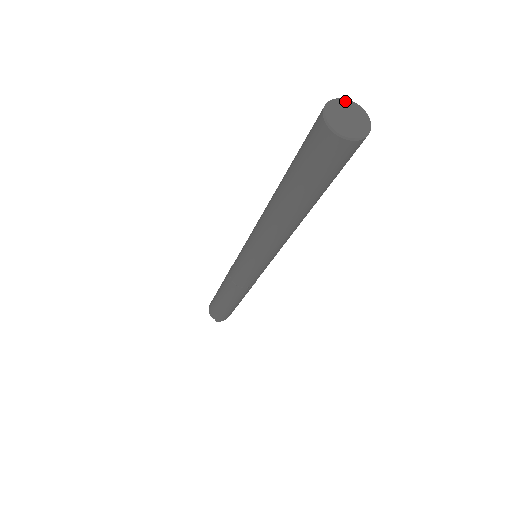
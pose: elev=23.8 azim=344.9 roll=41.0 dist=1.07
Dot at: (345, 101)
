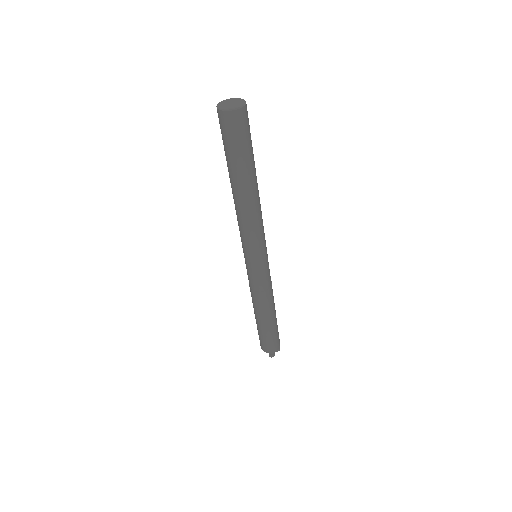
Dot at: (230, 99)
